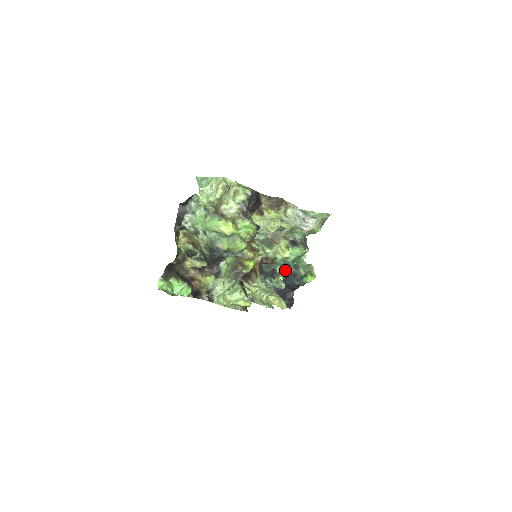
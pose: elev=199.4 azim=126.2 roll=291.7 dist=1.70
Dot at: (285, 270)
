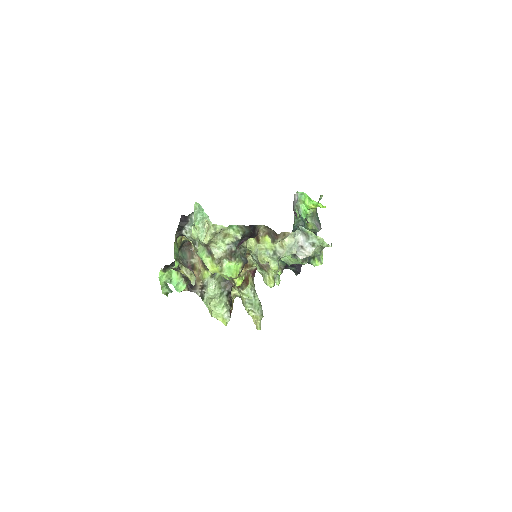
Dot at: occluded
